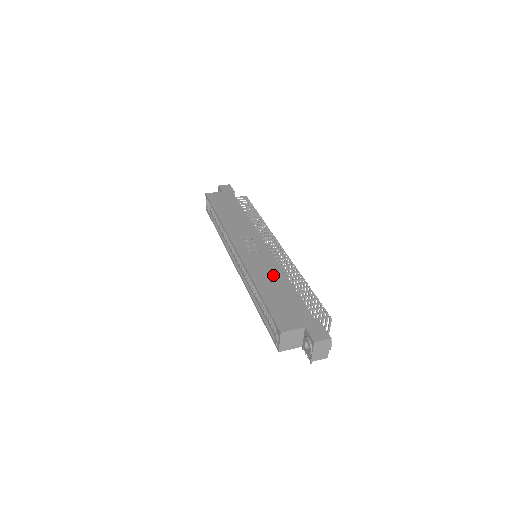
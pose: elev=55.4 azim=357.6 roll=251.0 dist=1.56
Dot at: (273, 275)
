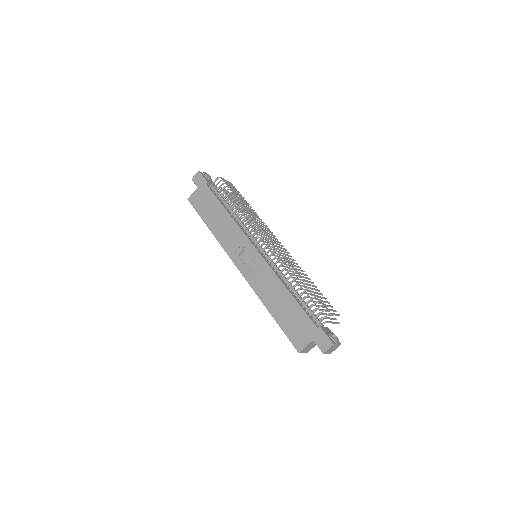
Dot at: (274, 289)
